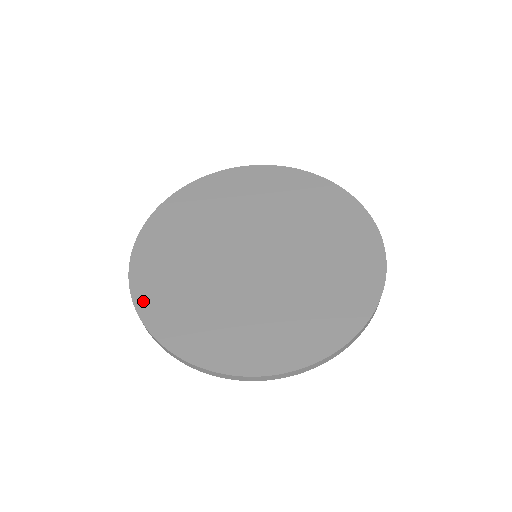
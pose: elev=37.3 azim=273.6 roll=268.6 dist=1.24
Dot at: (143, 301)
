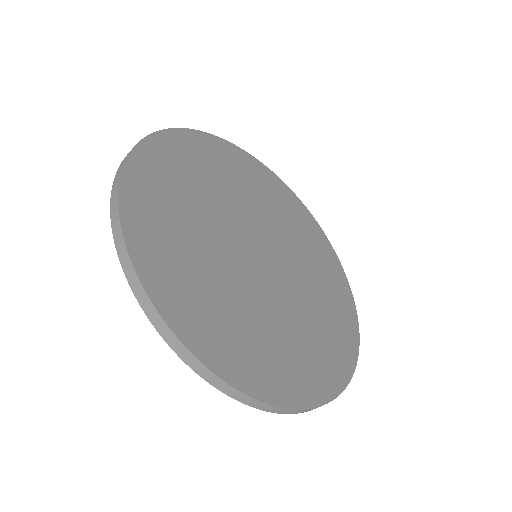
Dot at: (132, 187)
